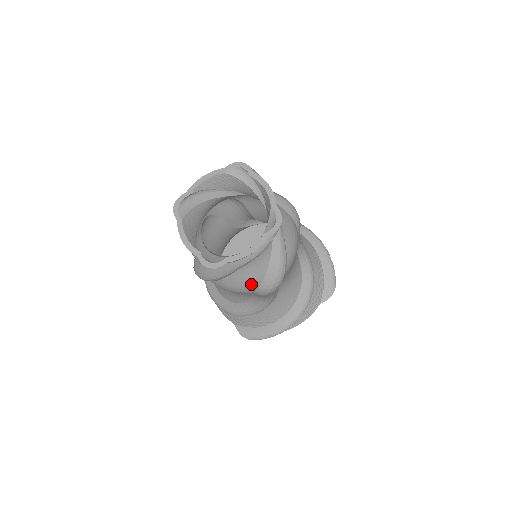
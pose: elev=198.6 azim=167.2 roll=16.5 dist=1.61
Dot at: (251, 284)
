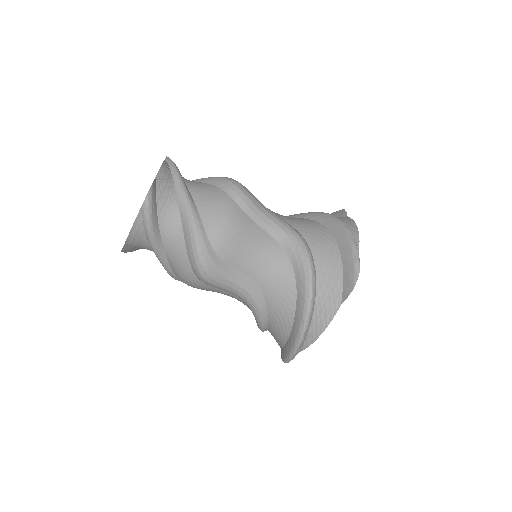
Dot at: (185, 270)
